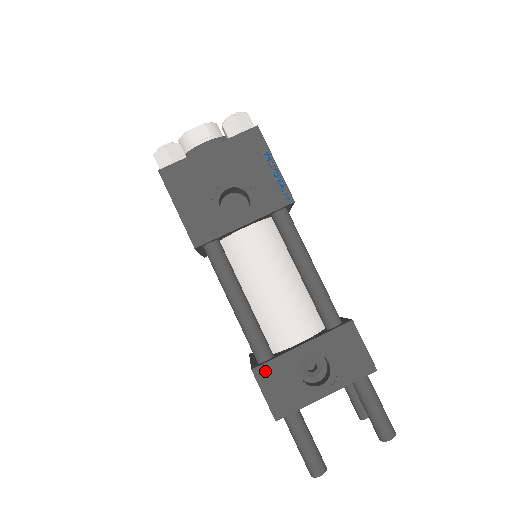
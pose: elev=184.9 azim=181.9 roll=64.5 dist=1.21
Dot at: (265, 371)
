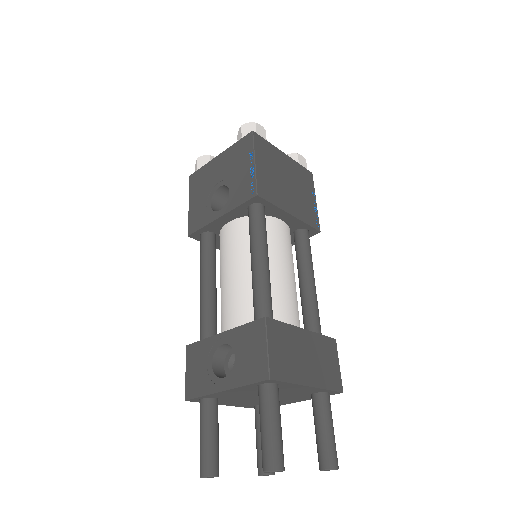
Dot at: (193, 350)
